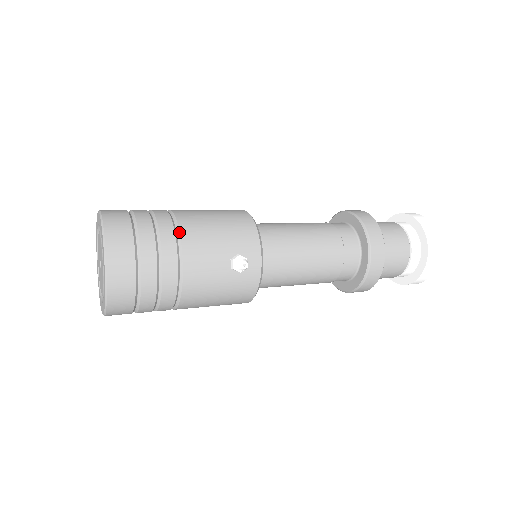
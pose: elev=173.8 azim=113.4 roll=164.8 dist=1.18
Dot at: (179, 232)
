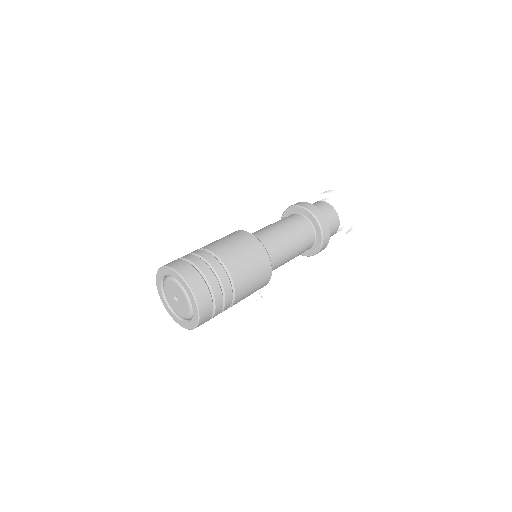
Dot at: (235, 295)
